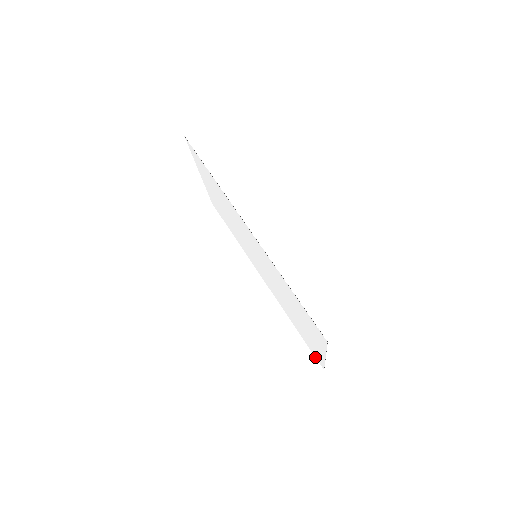
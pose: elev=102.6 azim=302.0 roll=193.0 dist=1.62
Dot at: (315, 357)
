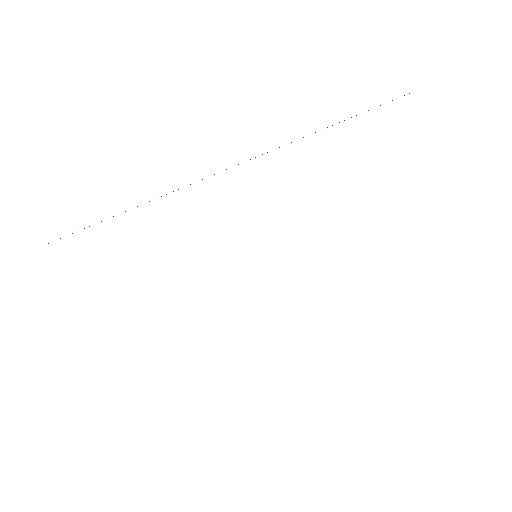
Dot at: occluded
